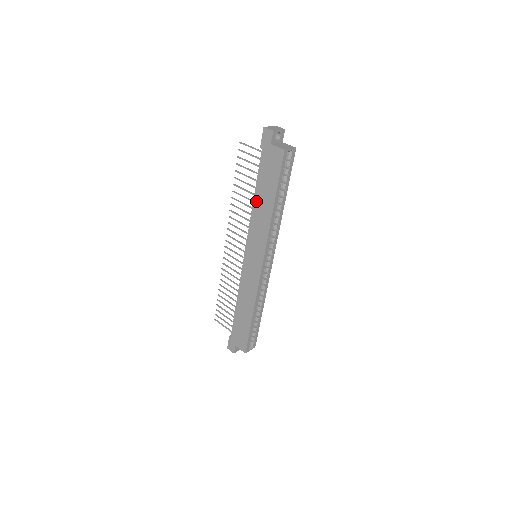
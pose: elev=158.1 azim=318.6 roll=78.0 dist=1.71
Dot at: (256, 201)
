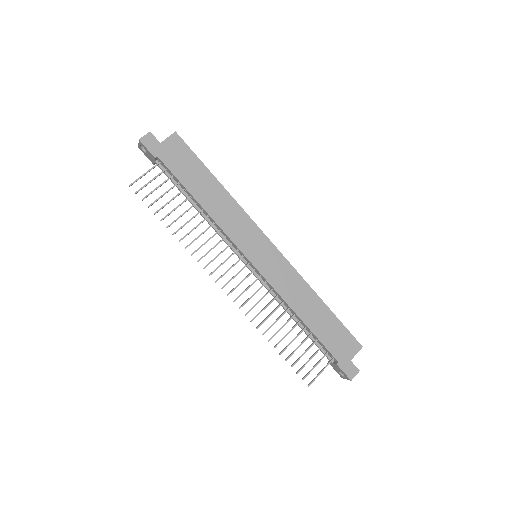
Dot at: (203, 202)
